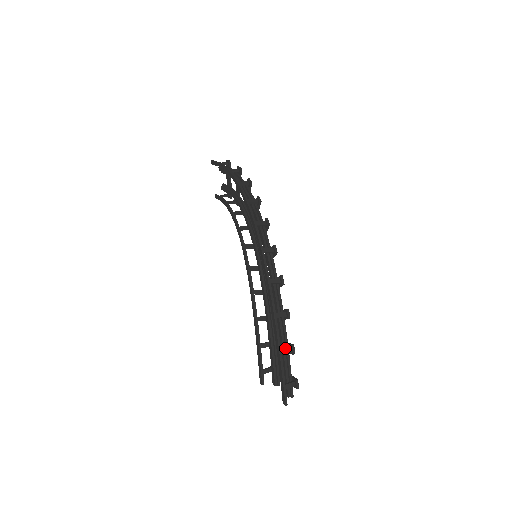
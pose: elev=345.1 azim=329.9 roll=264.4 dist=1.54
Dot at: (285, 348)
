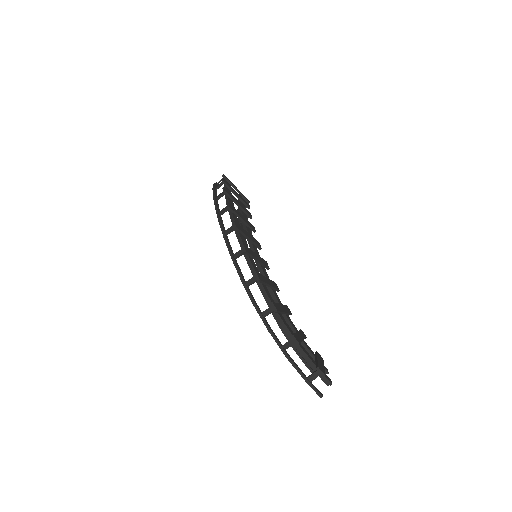
Dot at: (287, 342)
